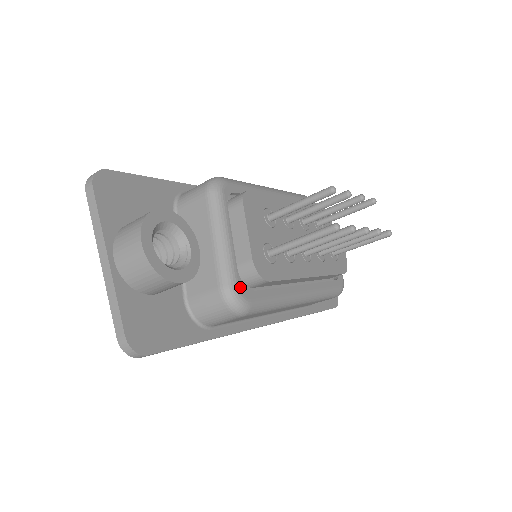
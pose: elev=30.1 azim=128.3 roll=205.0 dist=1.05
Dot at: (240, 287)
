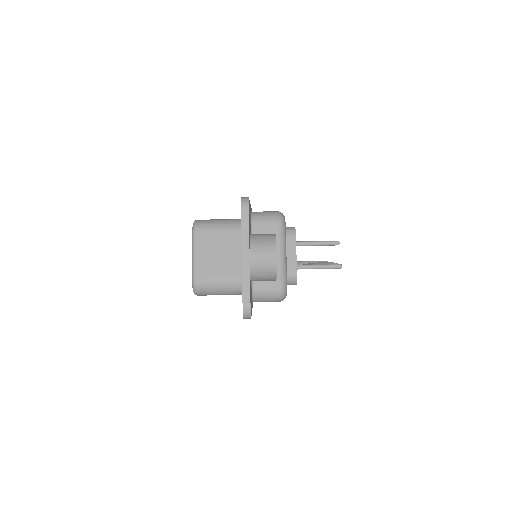
Dot at: occluded
